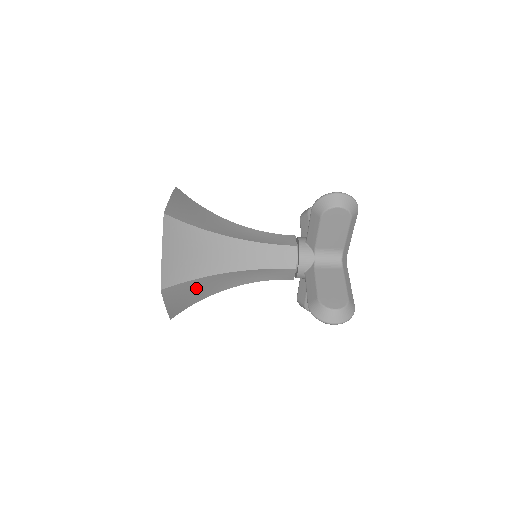
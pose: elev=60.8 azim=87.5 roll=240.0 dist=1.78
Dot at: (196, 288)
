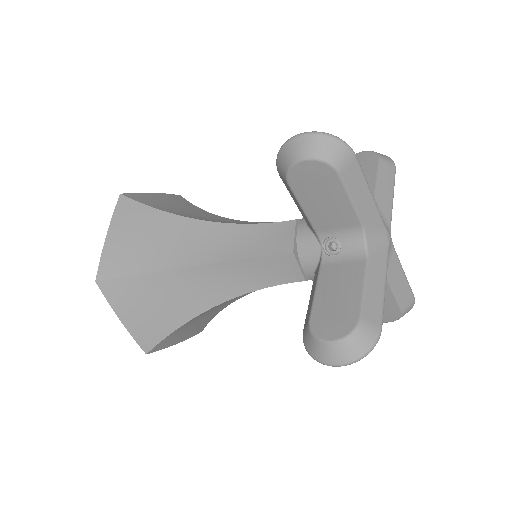
Dot at: occluded
